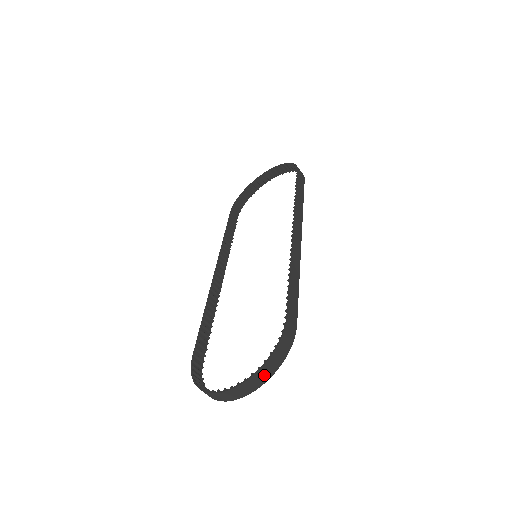
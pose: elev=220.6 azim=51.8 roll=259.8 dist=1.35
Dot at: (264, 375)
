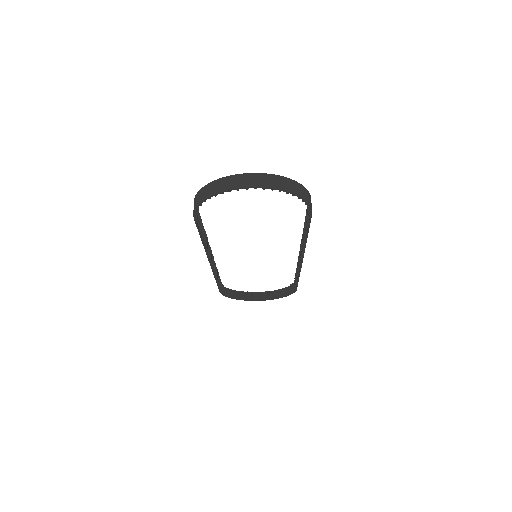
Dot at: (287, 185)
